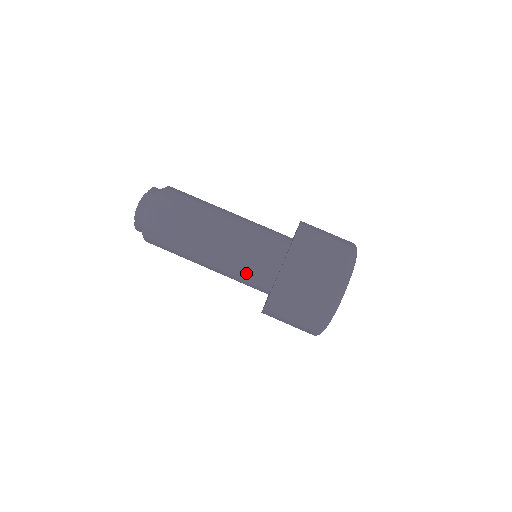
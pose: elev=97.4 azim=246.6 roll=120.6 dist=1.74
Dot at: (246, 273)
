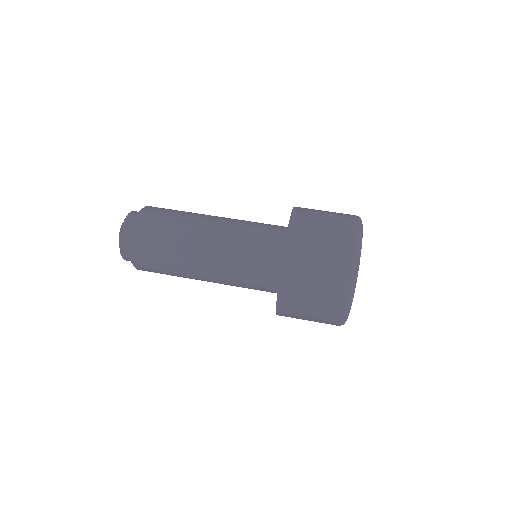
Dot at: (253, 243)
